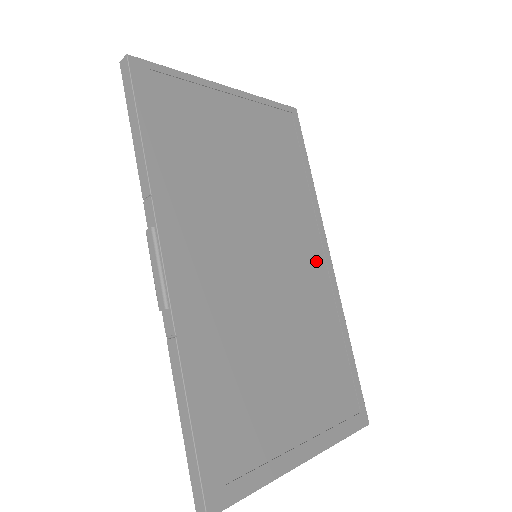
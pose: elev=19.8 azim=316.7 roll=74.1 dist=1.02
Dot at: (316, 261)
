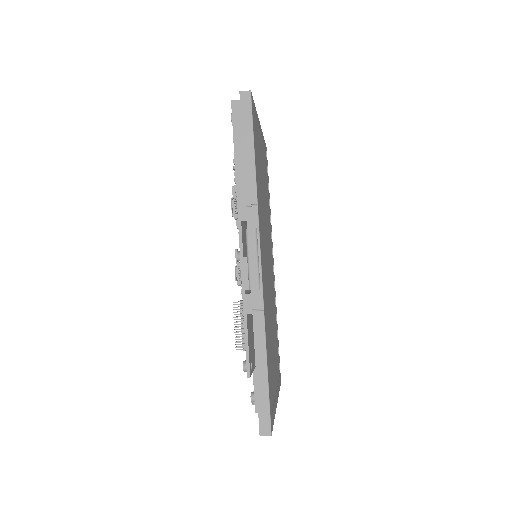
Dot at: (272, 265)
